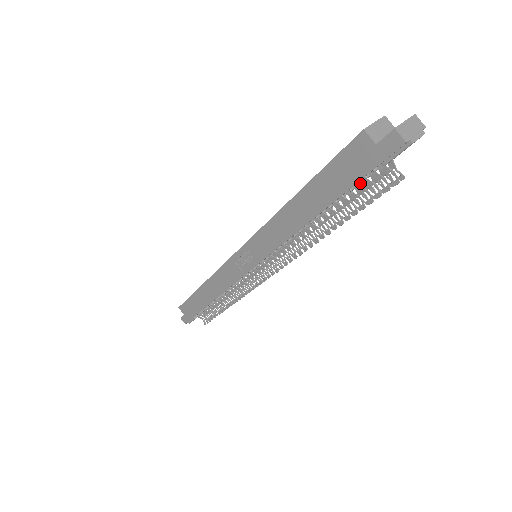
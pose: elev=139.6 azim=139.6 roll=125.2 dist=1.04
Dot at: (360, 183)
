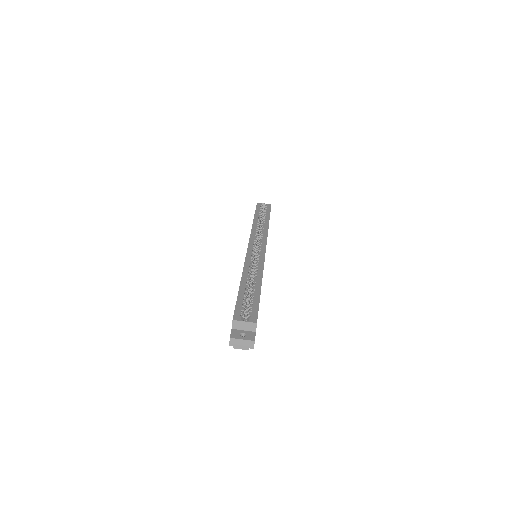
Dot at: occluded
